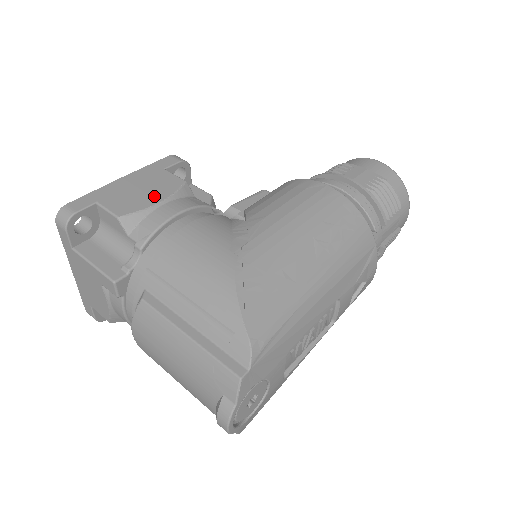
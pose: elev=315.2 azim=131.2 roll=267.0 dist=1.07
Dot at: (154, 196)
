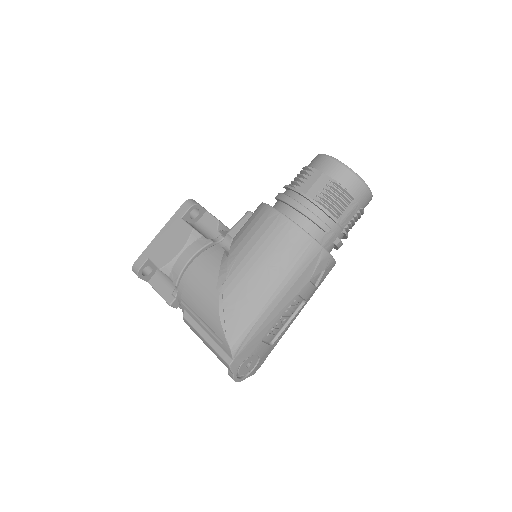
Dot at: (176, 247)
